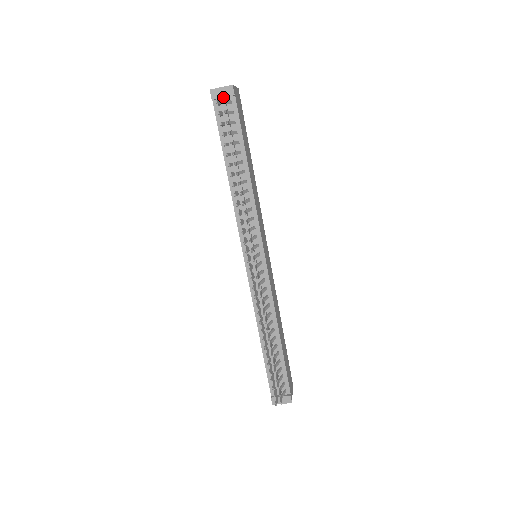
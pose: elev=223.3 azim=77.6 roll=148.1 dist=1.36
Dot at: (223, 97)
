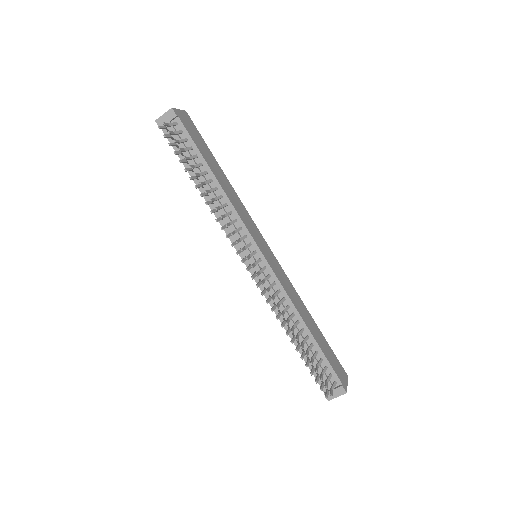
Dot at: (168, 122)
